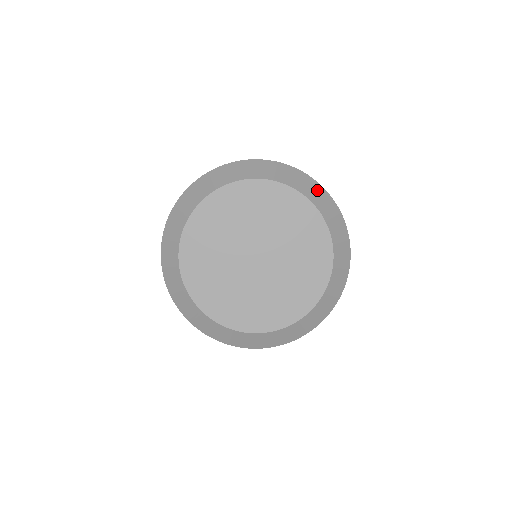
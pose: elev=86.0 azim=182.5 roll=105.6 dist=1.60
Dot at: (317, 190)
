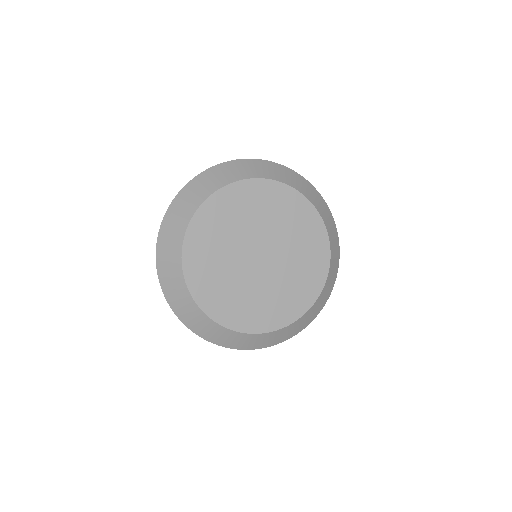
Dot at: (335, 238)
